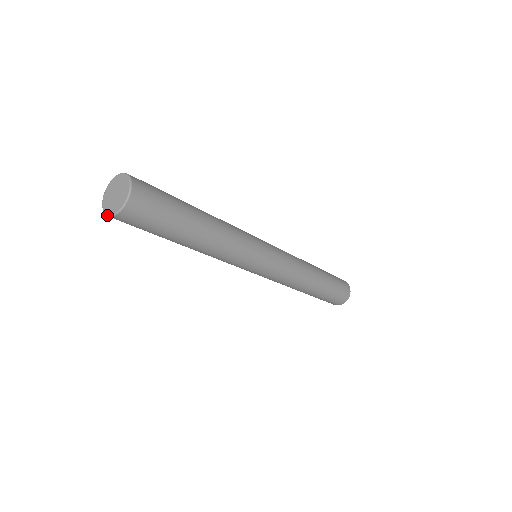
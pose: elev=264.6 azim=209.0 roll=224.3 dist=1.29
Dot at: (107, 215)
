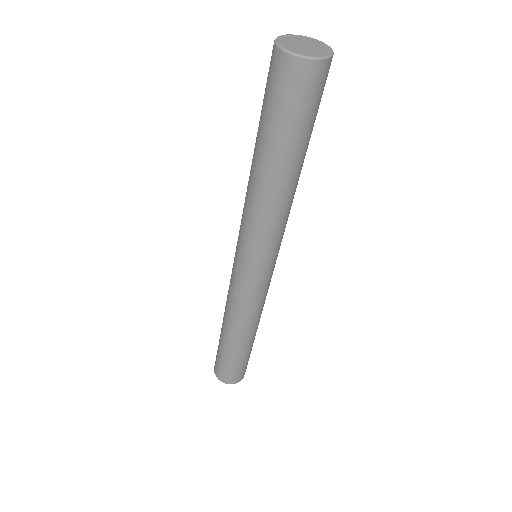
Dot at: (301, 55)
